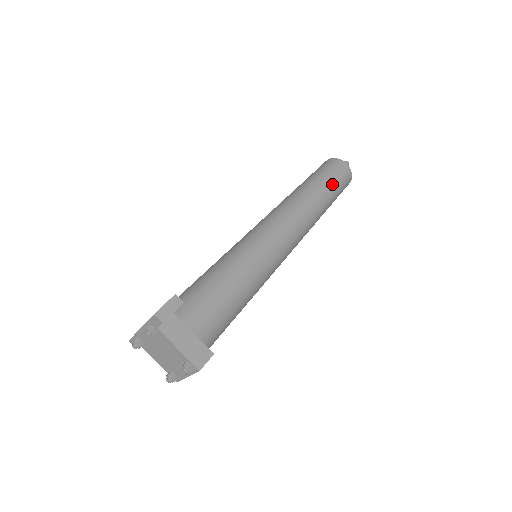
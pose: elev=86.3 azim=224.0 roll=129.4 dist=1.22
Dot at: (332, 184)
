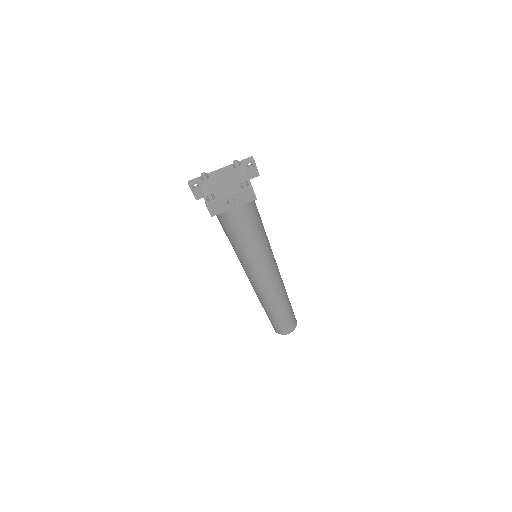
Dot at: (291, 307)
